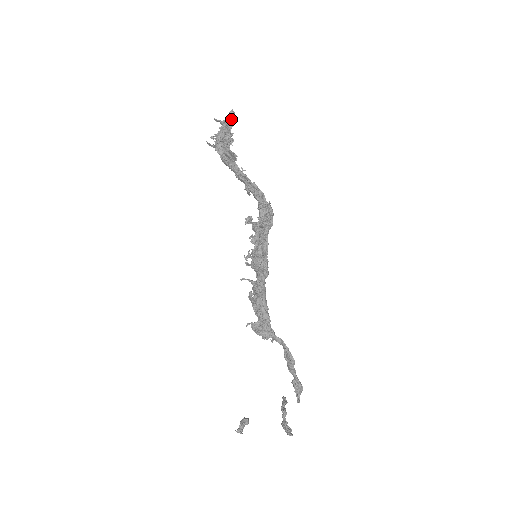
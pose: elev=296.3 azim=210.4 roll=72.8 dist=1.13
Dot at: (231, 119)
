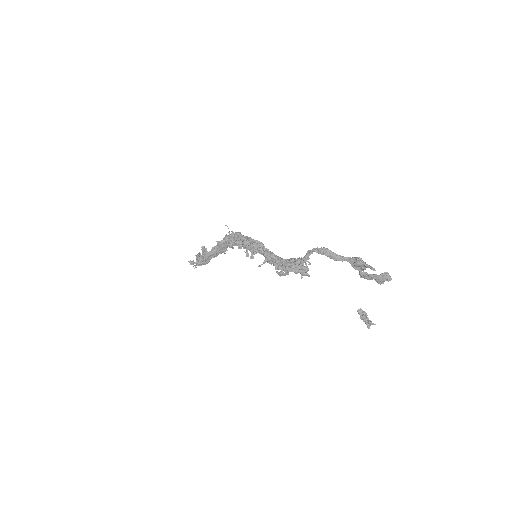
Dot at: occluded
